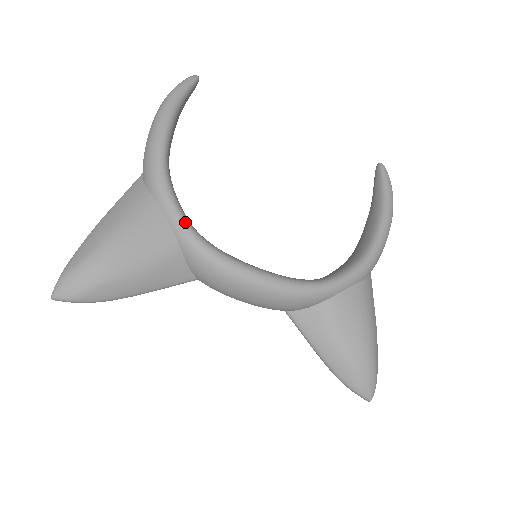
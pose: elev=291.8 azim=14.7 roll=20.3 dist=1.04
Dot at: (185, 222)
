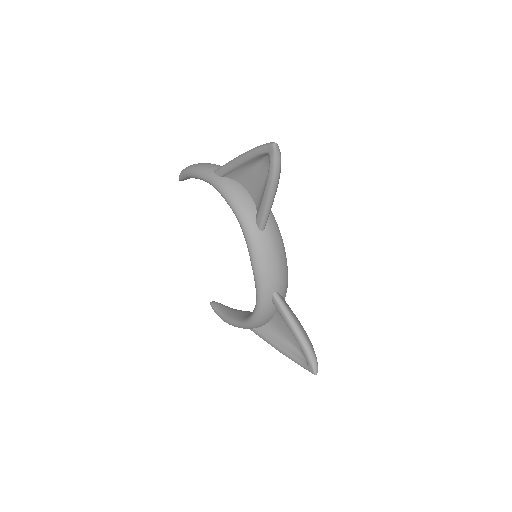
Dot at: occluded
